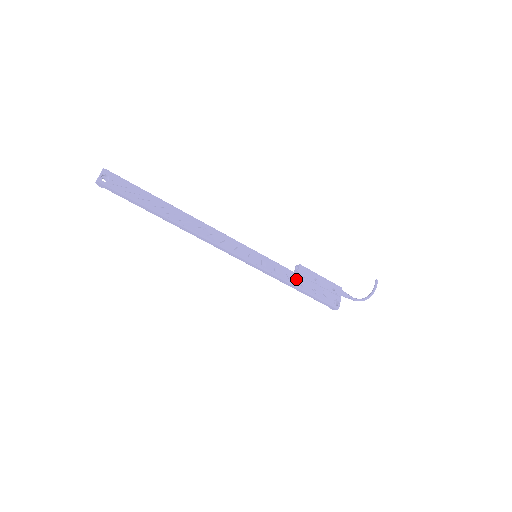
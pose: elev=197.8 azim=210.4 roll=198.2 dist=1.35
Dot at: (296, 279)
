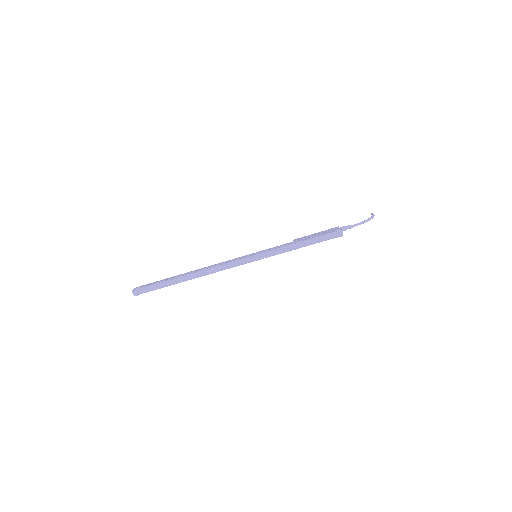
Dot at: (293, 243)
